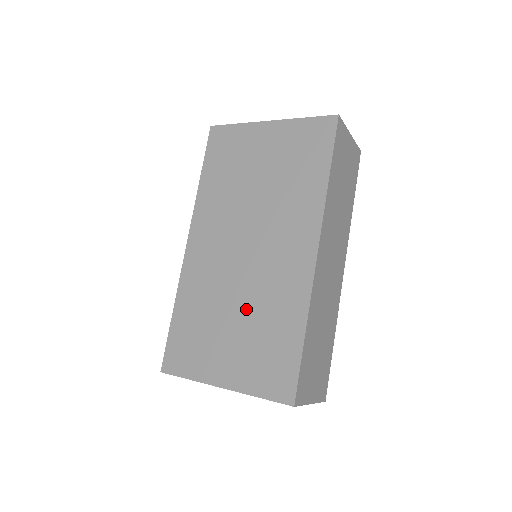
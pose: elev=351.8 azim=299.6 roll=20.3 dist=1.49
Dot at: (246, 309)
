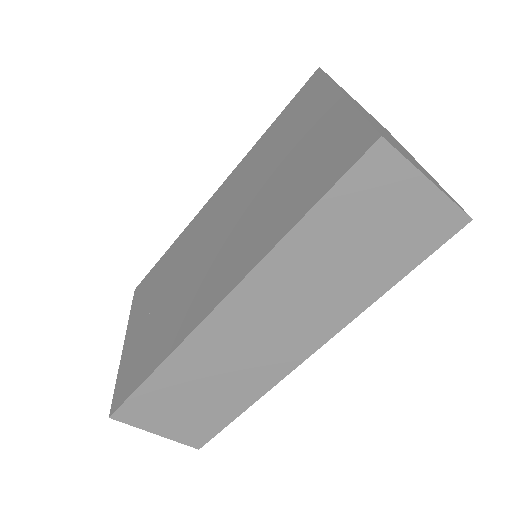
Dot at: (171, 298)
